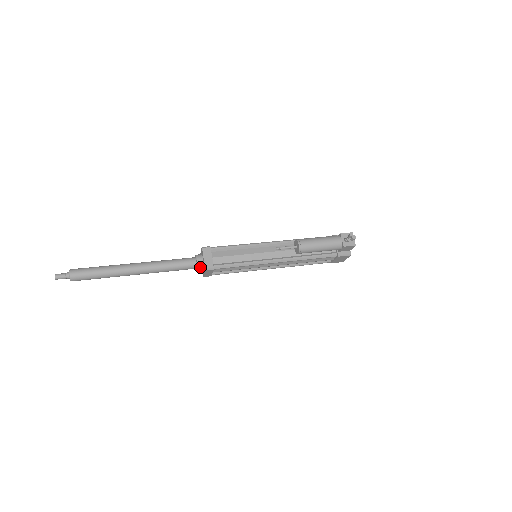
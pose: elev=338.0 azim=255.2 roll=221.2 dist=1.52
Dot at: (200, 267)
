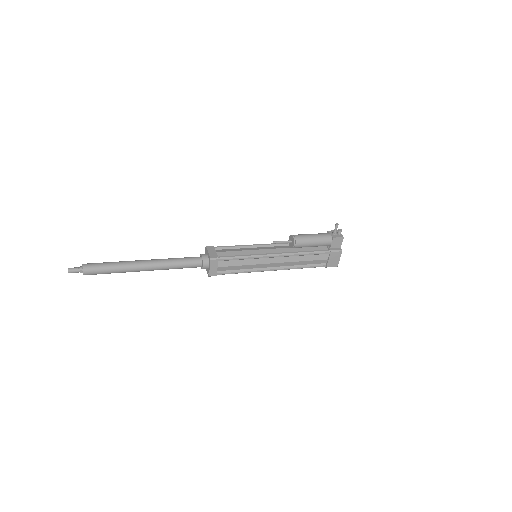
Dot at: (205, 261)
